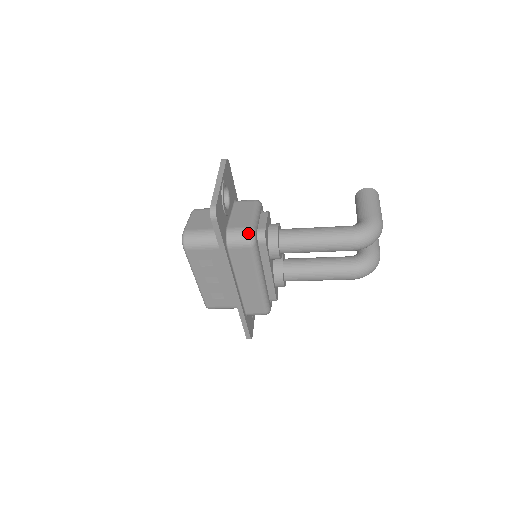
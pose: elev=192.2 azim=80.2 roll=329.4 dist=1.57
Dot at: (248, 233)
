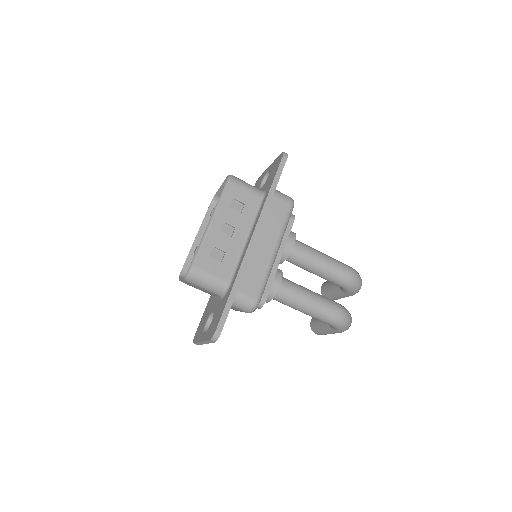
Dot at: (290, 197)
